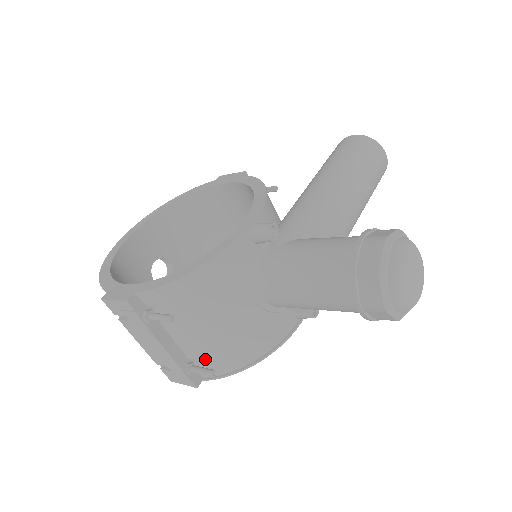
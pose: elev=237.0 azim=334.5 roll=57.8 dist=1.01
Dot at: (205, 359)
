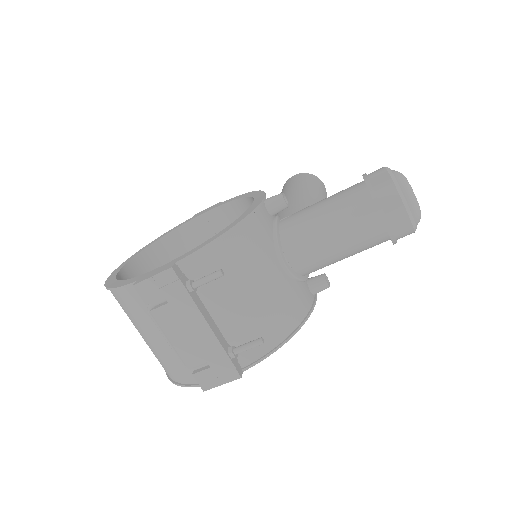
Dot at: (246, 337)
